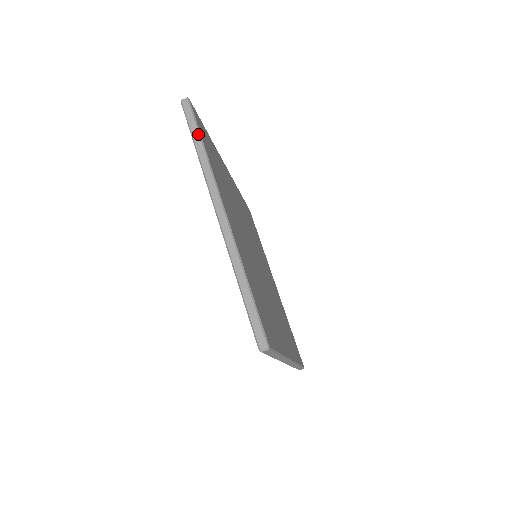
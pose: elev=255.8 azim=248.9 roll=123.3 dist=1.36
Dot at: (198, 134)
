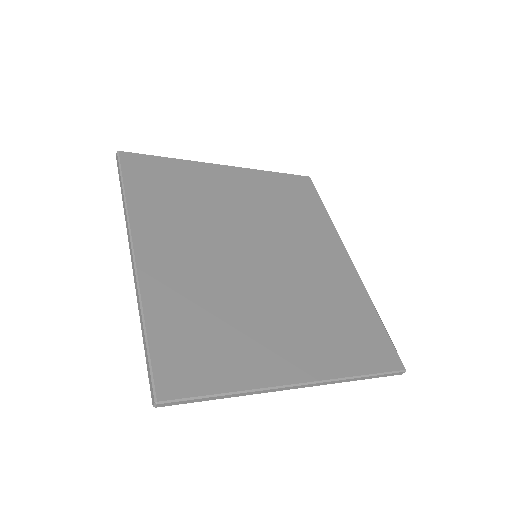
Dot at: (212, 398)
